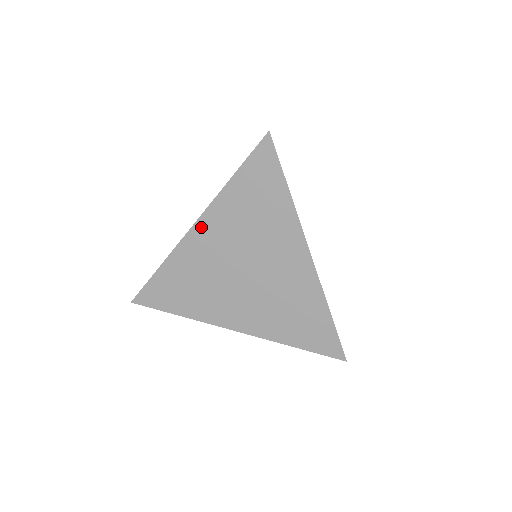
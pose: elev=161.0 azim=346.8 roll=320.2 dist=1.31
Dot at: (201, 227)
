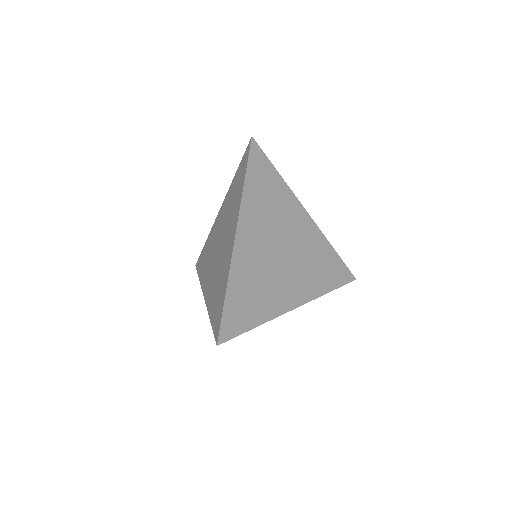
Dot at: (221, 211)
